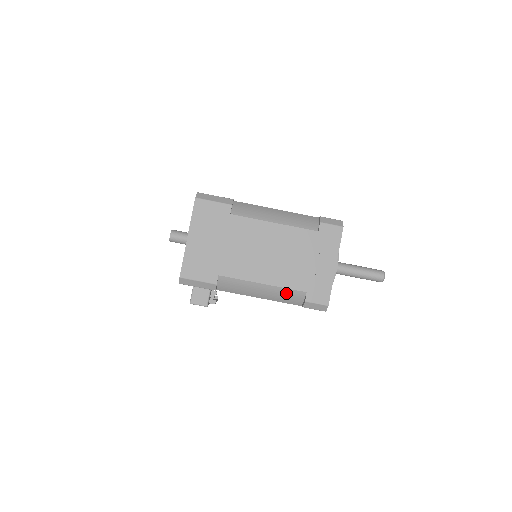
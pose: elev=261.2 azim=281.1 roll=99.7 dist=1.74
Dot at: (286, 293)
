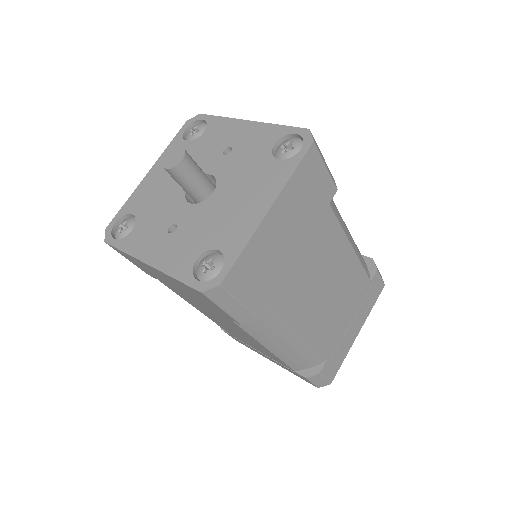
Dot at: occluded
